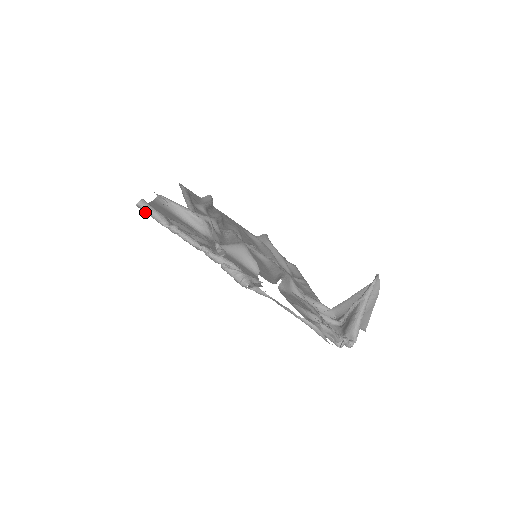
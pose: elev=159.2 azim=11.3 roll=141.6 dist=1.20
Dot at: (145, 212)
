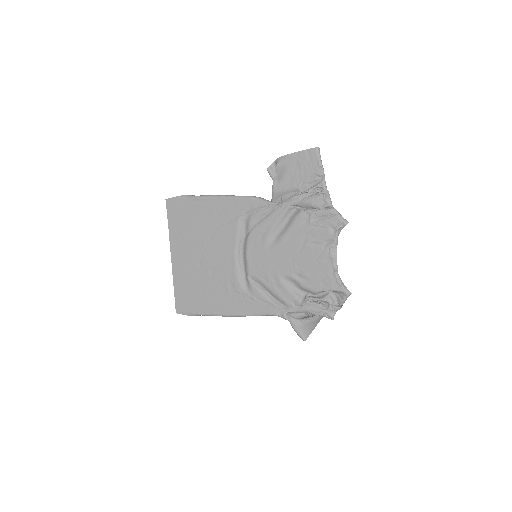
Dot at: (317, 154)
